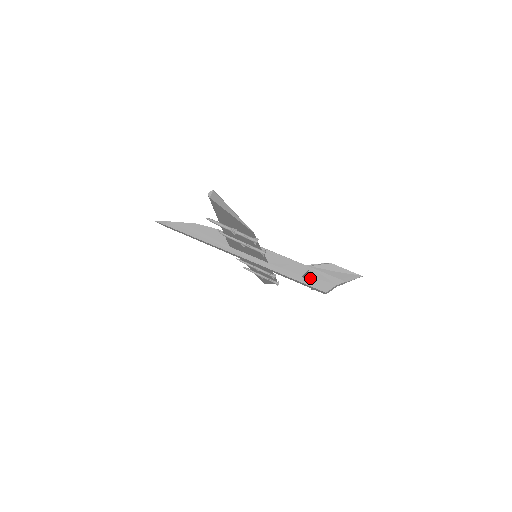
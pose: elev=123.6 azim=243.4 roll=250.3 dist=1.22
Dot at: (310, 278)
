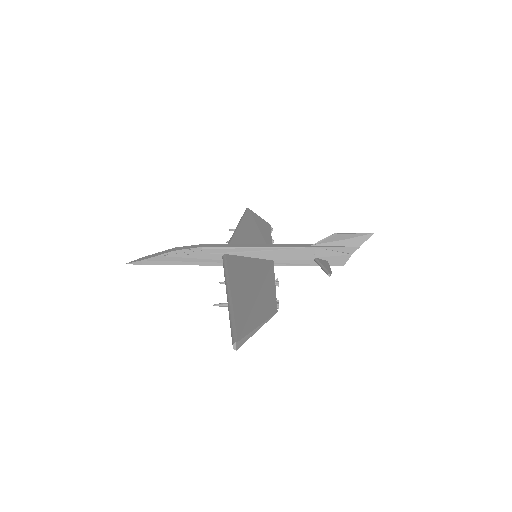
Dot at: (326, 266)
